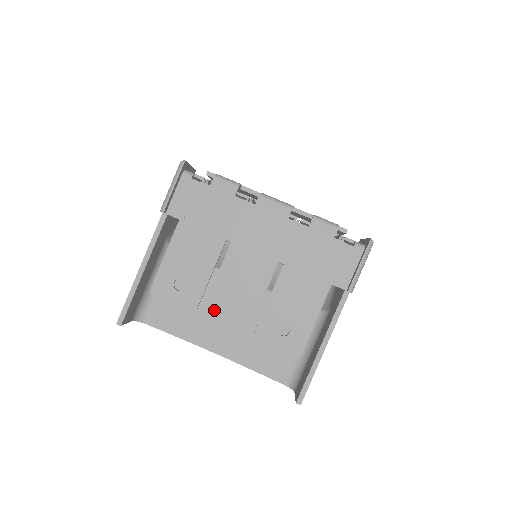
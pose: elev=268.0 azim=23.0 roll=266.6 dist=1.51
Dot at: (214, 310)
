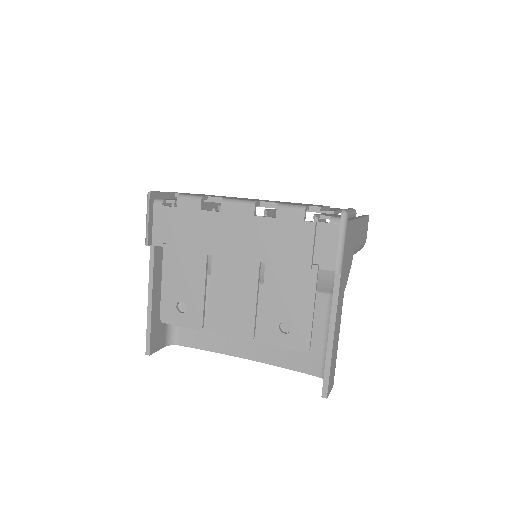
Dot at: (217, 323)
